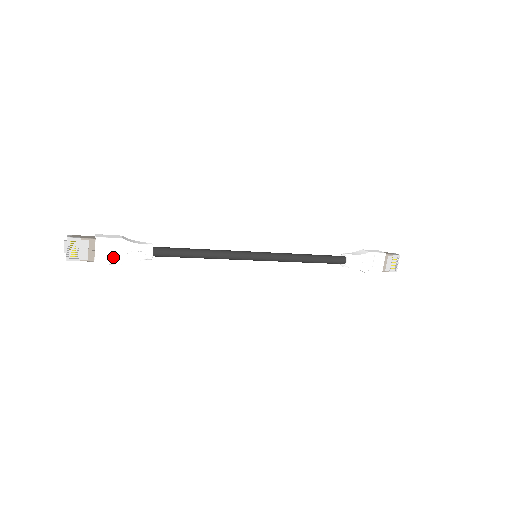
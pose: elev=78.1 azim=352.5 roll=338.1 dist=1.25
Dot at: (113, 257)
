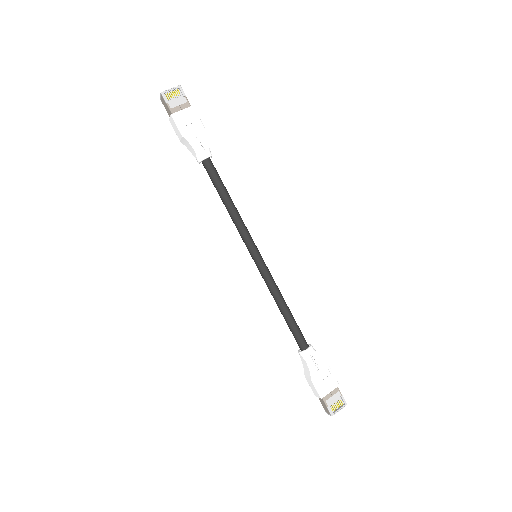
Dot at: (185, 127)
